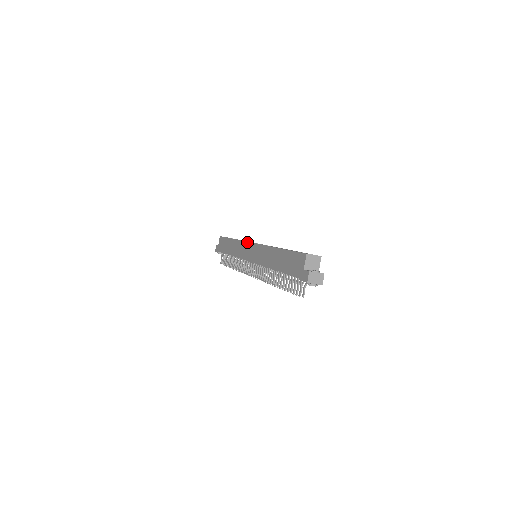
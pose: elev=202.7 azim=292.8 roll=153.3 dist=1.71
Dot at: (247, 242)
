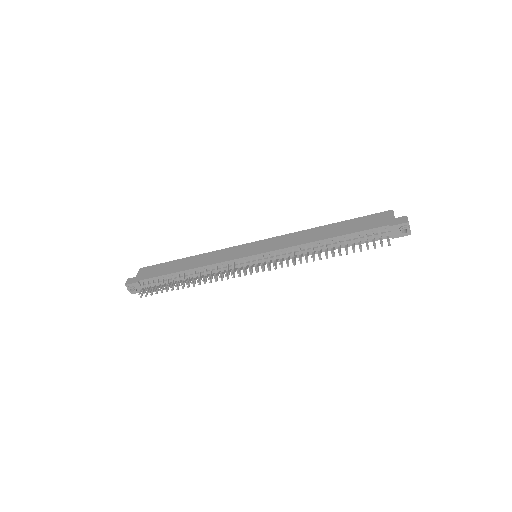
Dot at: (240, 245)
